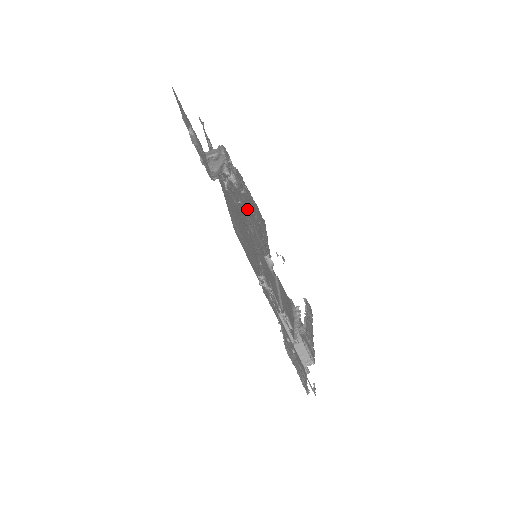
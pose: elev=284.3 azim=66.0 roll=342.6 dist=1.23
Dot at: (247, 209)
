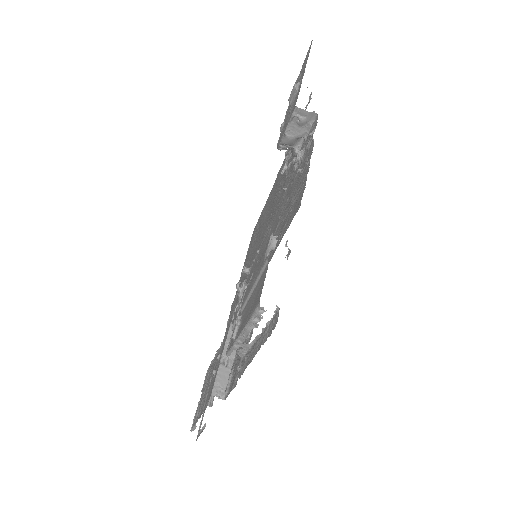
Dot at: (288, 197)
